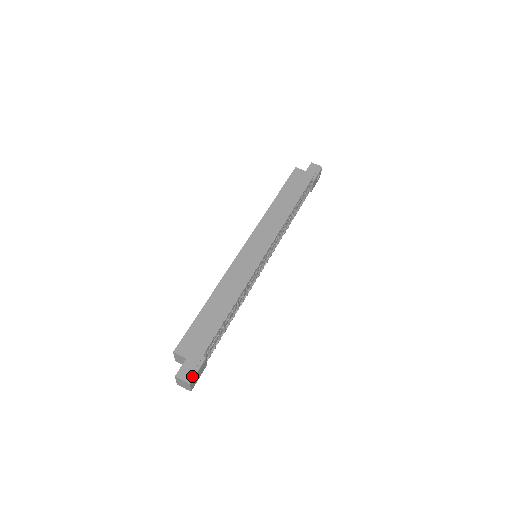
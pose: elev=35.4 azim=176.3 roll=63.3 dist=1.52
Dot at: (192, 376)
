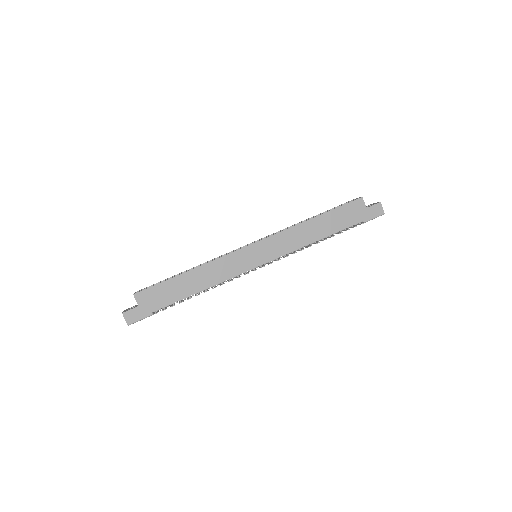
Dot at: (133, 321)
